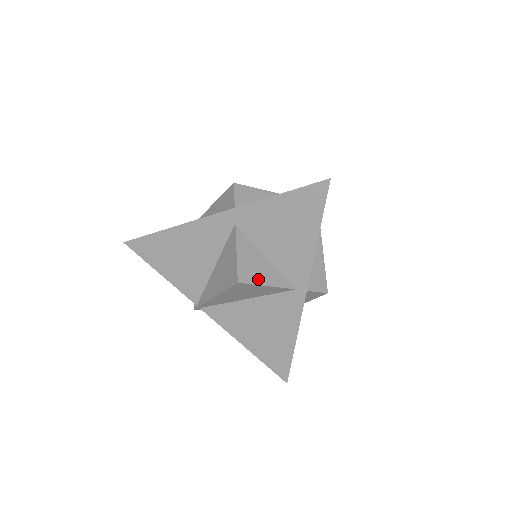
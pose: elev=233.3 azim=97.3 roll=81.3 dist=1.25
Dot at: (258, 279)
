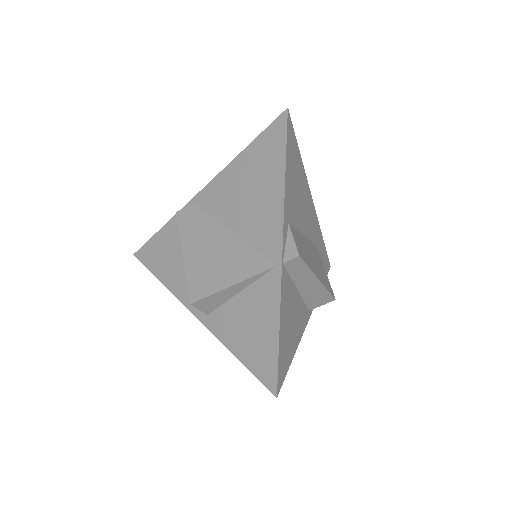
Dot at: occluded
